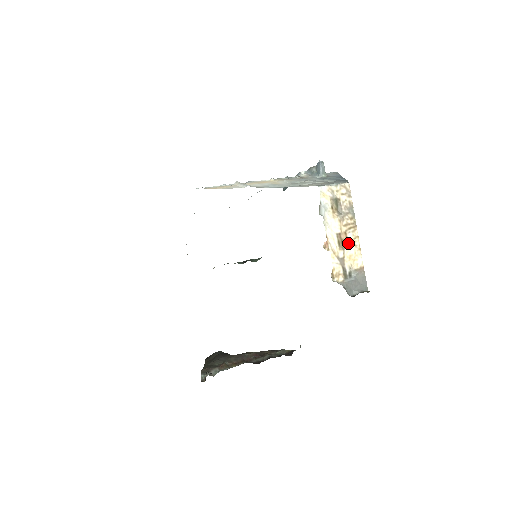
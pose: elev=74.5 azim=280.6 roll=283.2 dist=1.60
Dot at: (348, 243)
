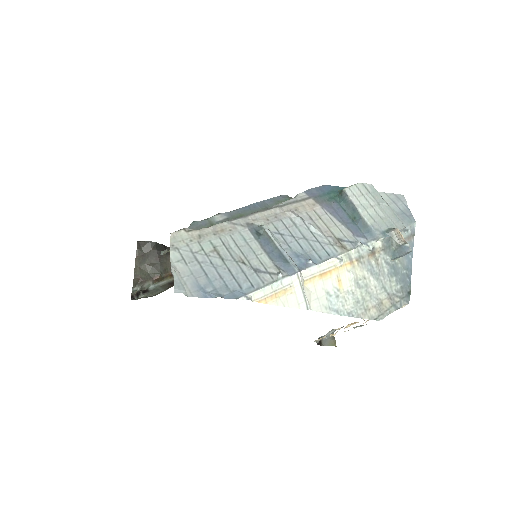
Dot at: occluded
